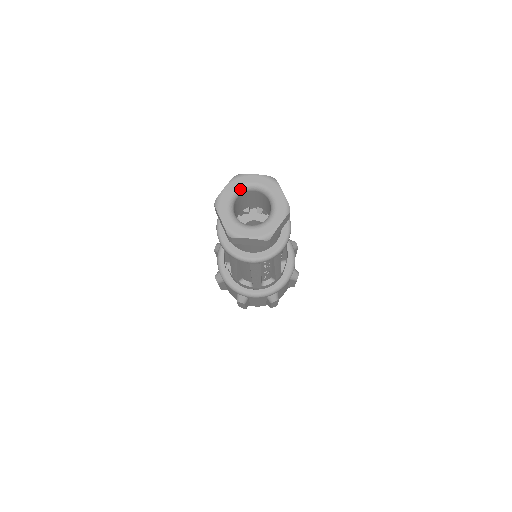
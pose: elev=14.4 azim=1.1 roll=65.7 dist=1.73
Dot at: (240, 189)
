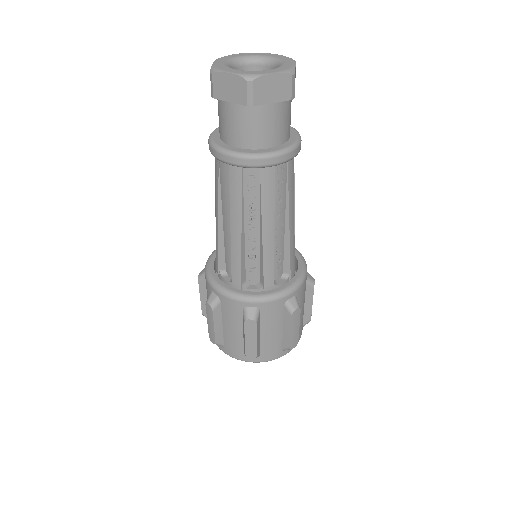
Dot at: (252, 57)
